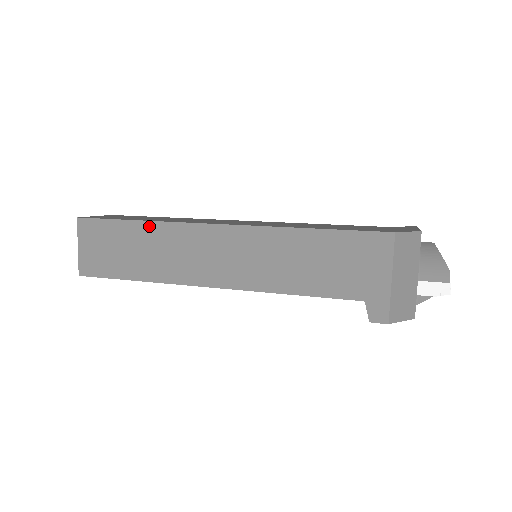
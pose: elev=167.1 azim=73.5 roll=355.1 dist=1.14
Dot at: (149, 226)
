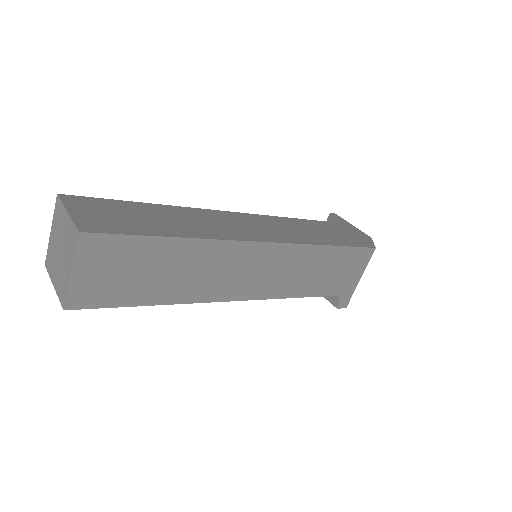
Dot at: (190, 244)
